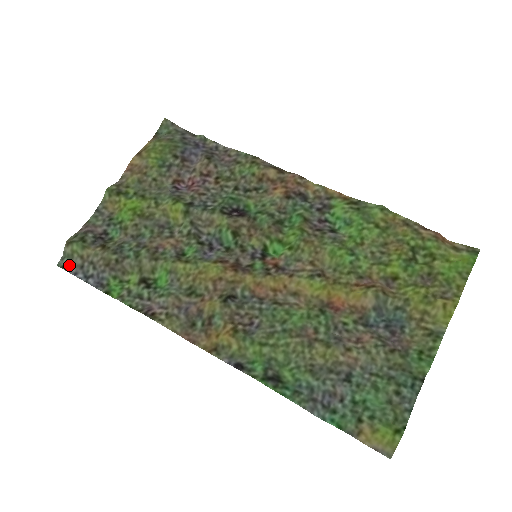
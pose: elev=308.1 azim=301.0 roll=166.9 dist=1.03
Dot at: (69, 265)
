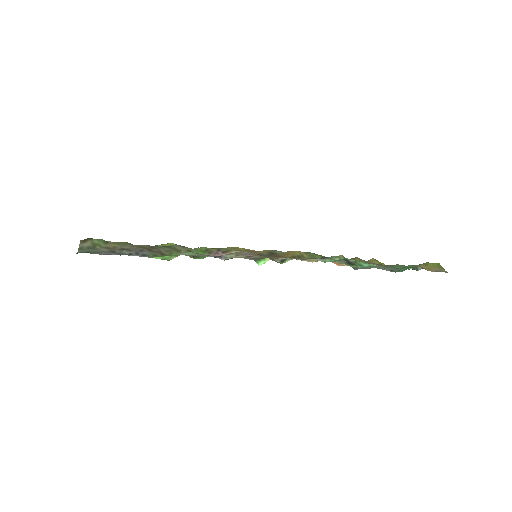
Dot at: (95, 251)
